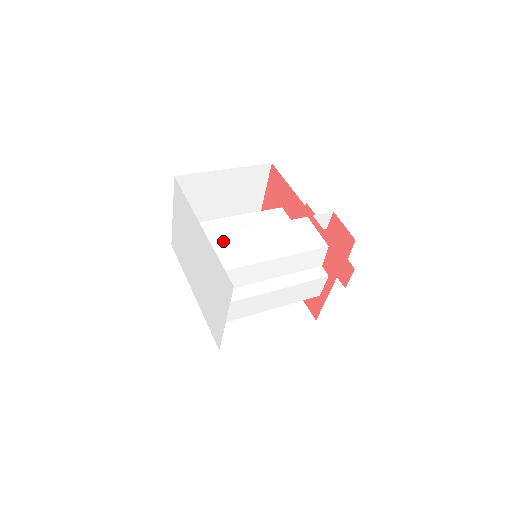
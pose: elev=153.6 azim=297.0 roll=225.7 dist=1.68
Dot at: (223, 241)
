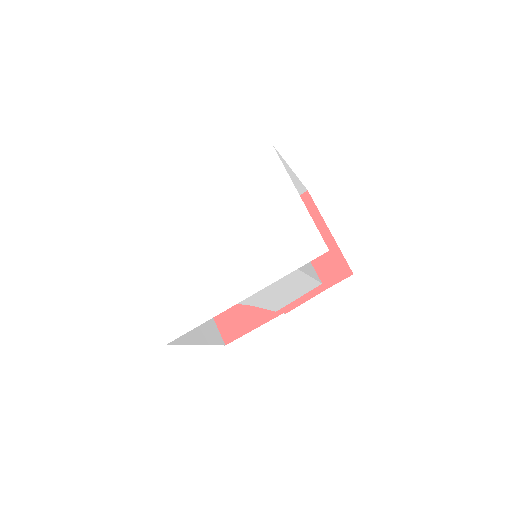
Dot at: occluded
